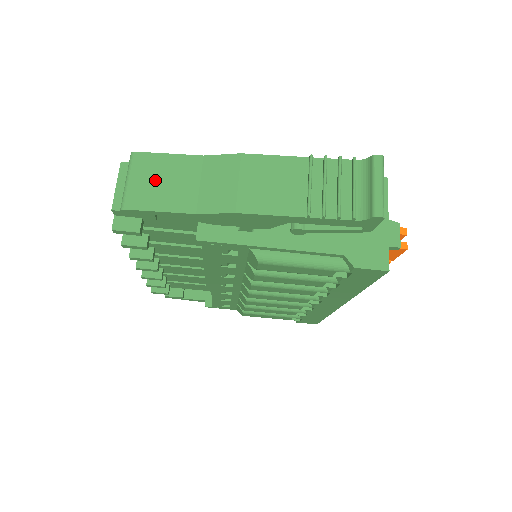
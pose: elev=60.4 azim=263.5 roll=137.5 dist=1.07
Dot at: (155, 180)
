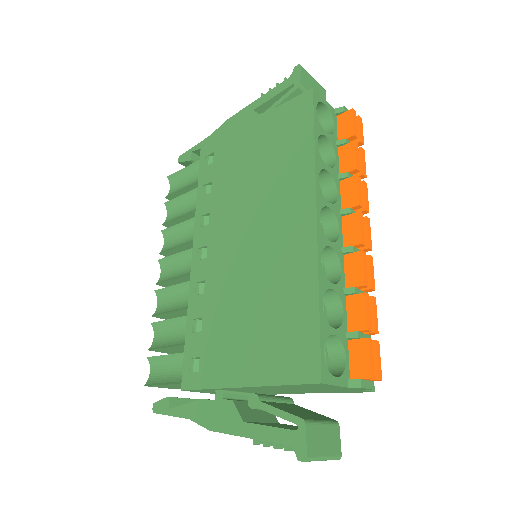
Dot at: occluded
